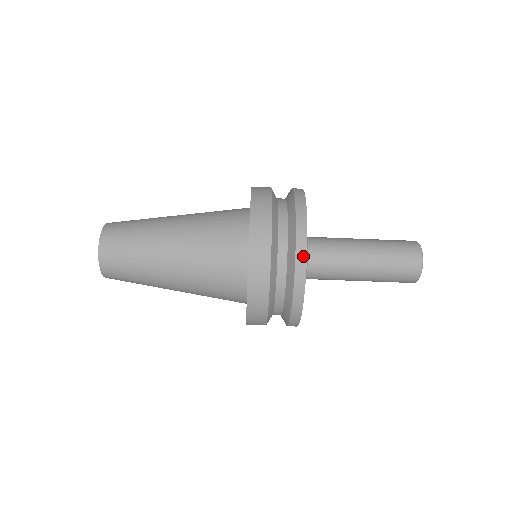
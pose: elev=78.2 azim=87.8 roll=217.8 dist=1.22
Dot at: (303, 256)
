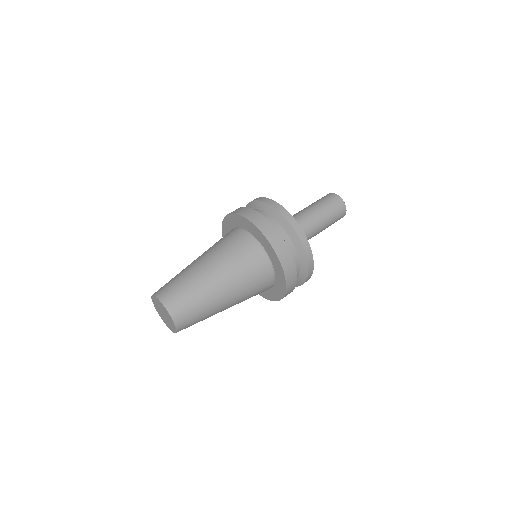
Dot at: (276, 204)
